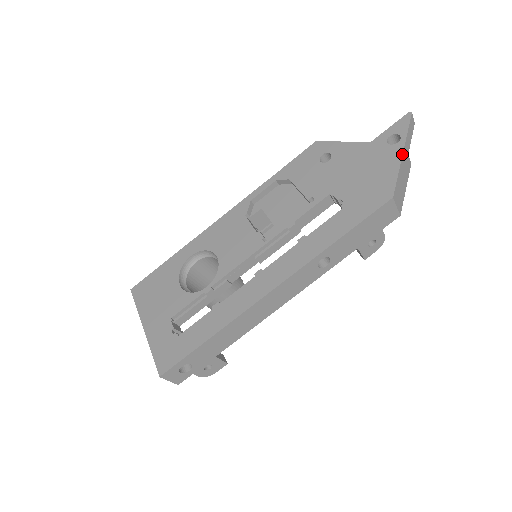
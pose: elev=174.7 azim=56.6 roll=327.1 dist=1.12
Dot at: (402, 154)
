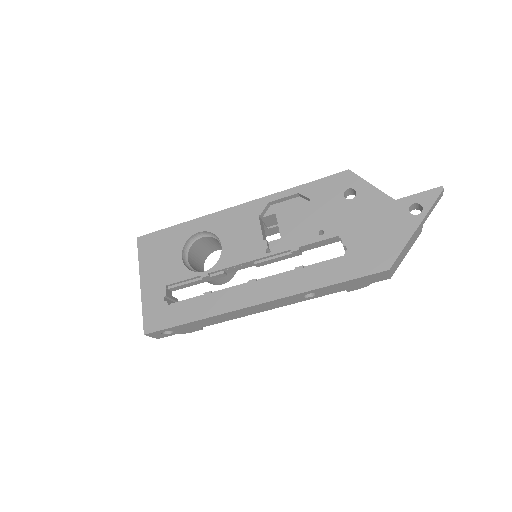
Dot at: (416, 229)
